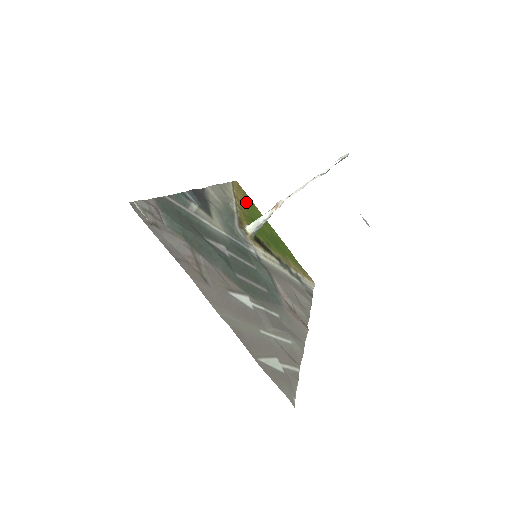
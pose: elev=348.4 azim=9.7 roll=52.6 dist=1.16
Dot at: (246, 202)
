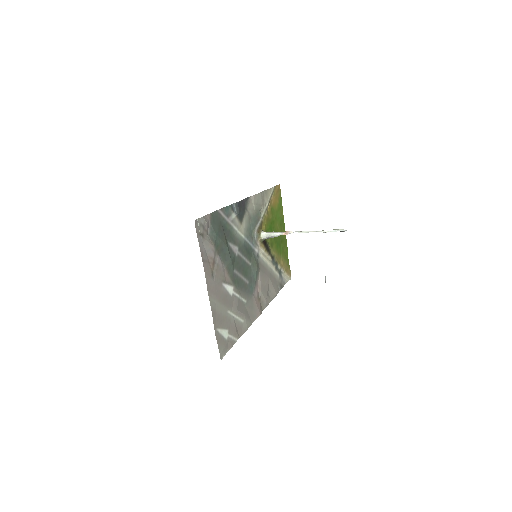
Dot at: (276, 205)
